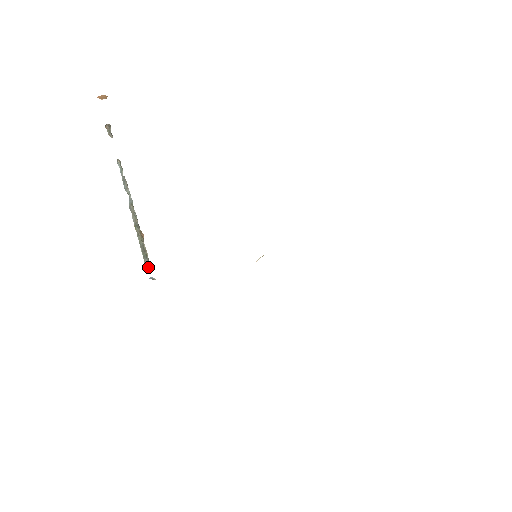
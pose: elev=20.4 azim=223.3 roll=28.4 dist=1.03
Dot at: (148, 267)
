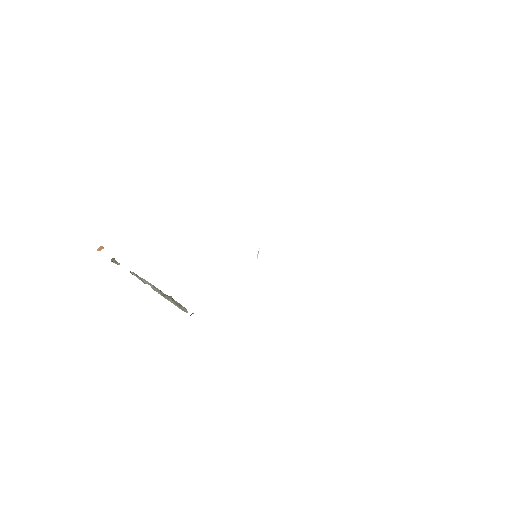
Dot at: (185, 310)
